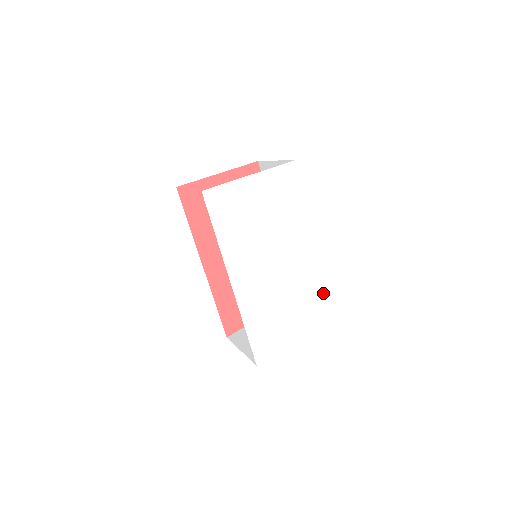
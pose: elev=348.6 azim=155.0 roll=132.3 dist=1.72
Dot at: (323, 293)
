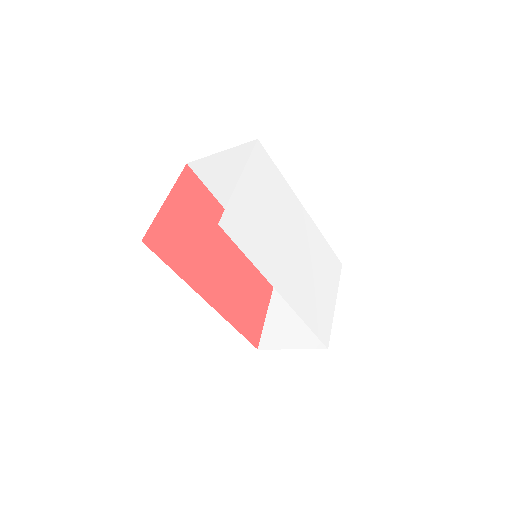
Dot at: (328, 248)
